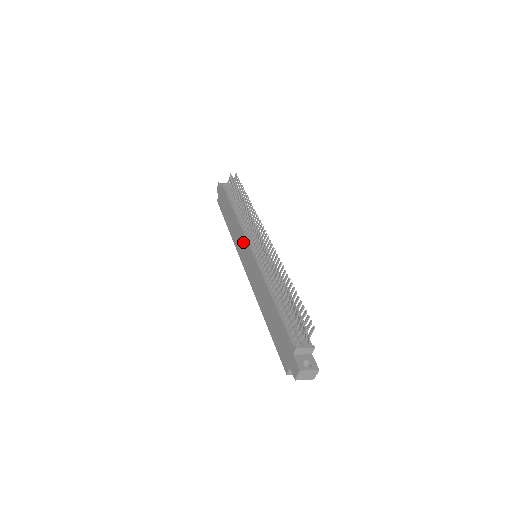
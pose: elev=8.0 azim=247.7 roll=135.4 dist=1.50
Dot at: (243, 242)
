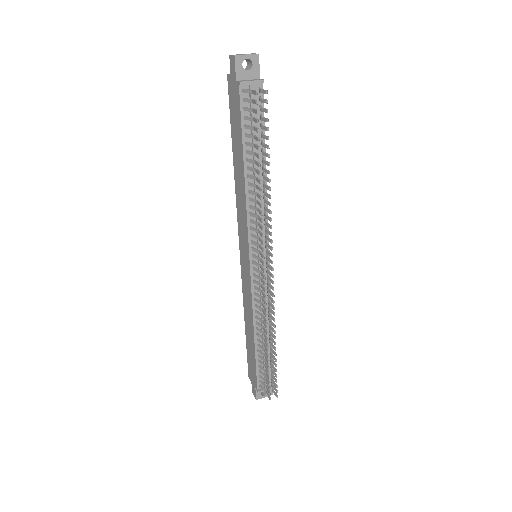
Dot at: (245, 235)
